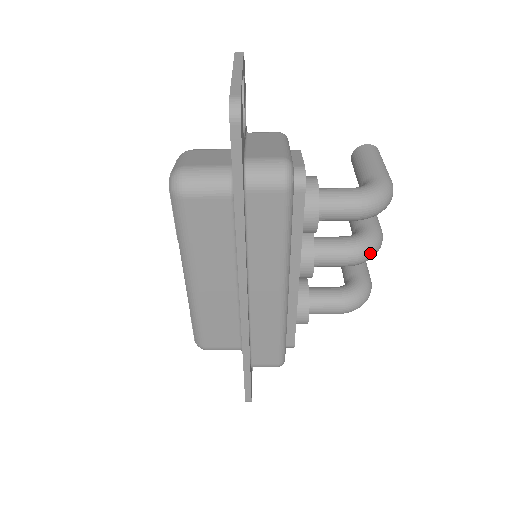
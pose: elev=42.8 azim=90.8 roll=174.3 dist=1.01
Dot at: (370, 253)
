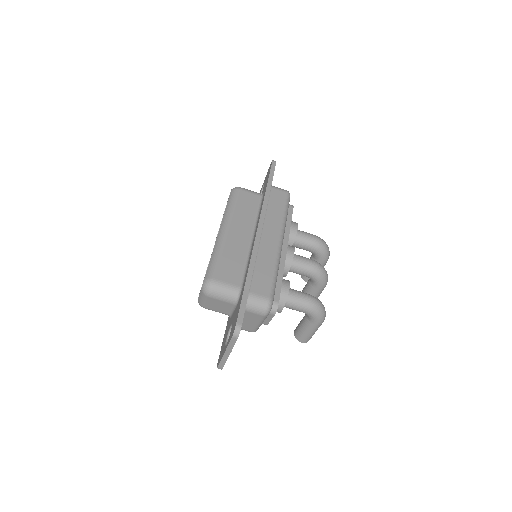
Dot at: (323, 268)
